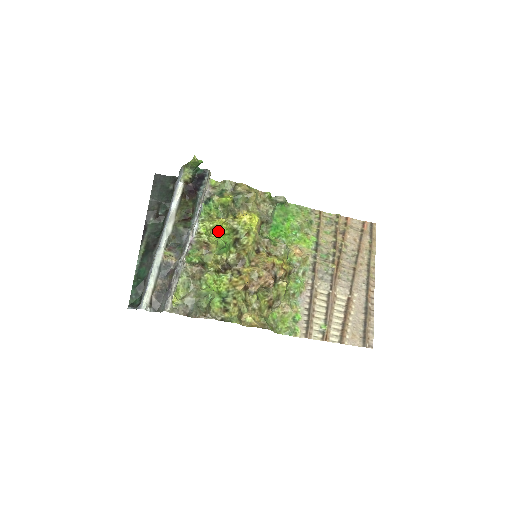
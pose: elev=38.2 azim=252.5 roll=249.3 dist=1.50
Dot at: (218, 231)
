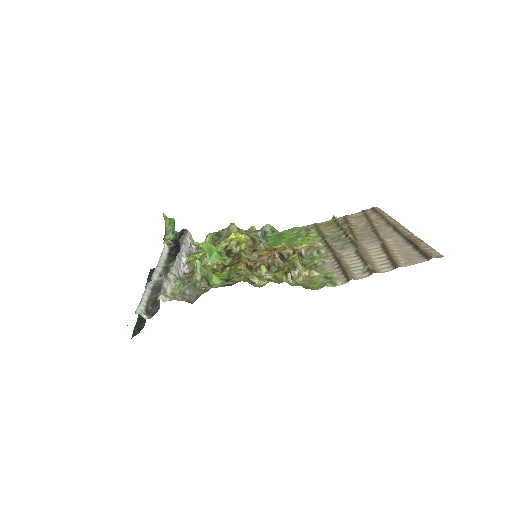
Dot at: occluded
